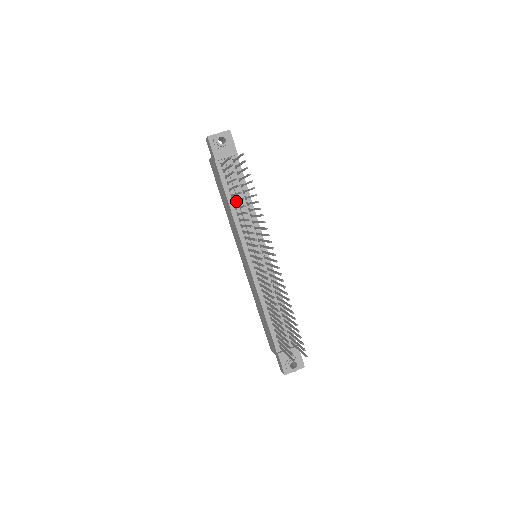
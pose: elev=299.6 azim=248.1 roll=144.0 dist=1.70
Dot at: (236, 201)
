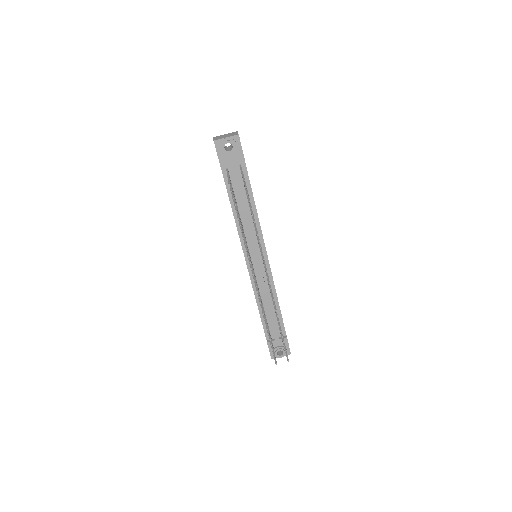
Dot at: occluded
